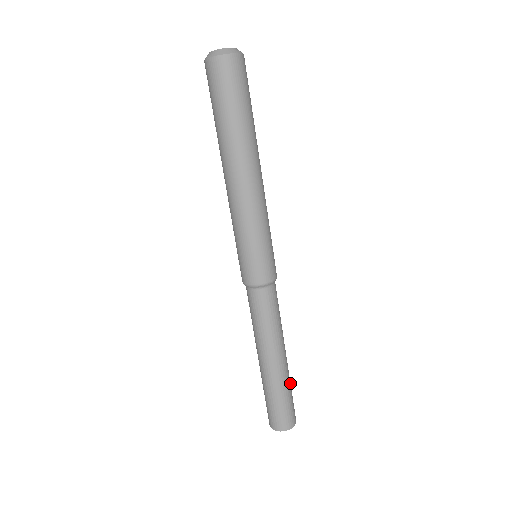
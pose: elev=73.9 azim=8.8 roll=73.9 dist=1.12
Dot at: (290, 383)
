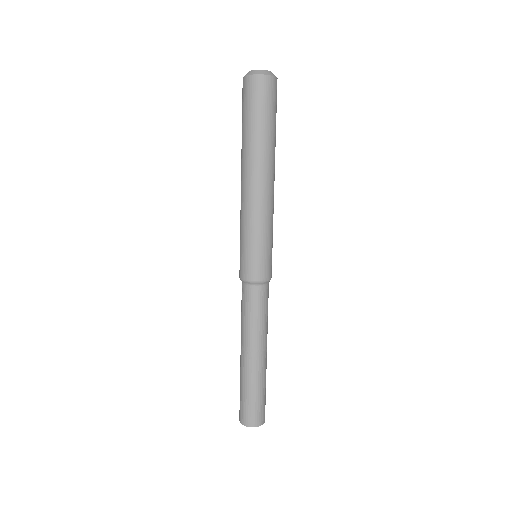
Dot at: occluded
